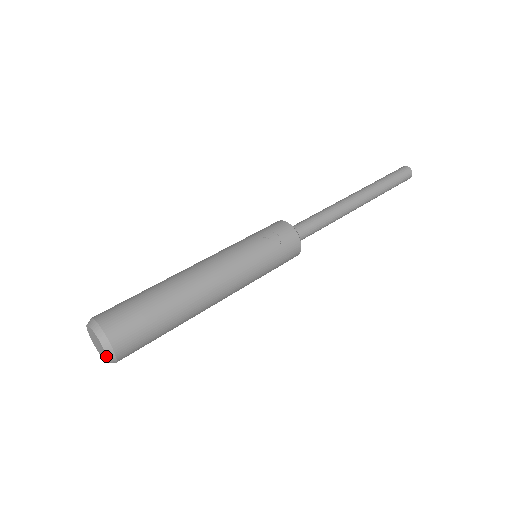
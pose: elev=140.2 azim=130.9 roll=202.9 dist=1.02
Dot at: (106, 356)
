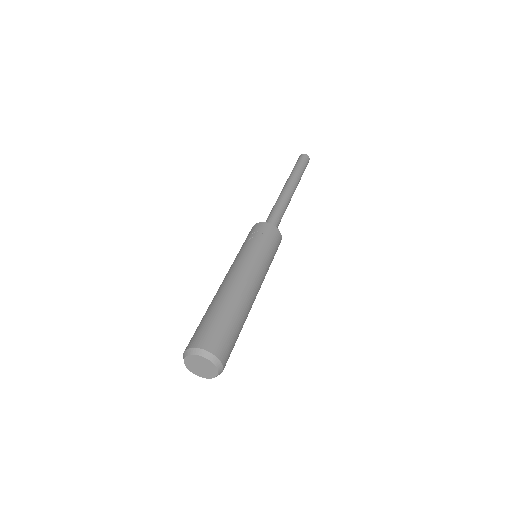
Dot at: (212, 364)
